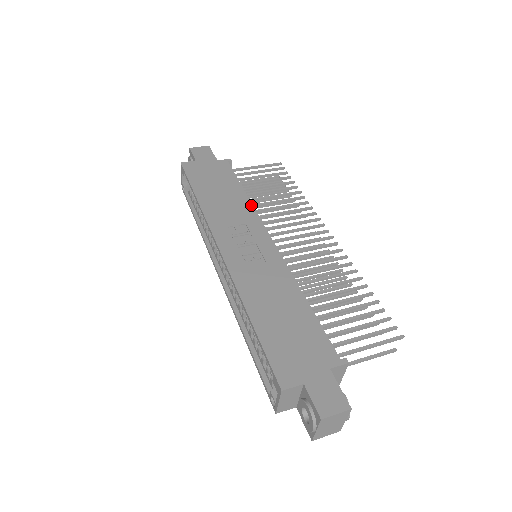
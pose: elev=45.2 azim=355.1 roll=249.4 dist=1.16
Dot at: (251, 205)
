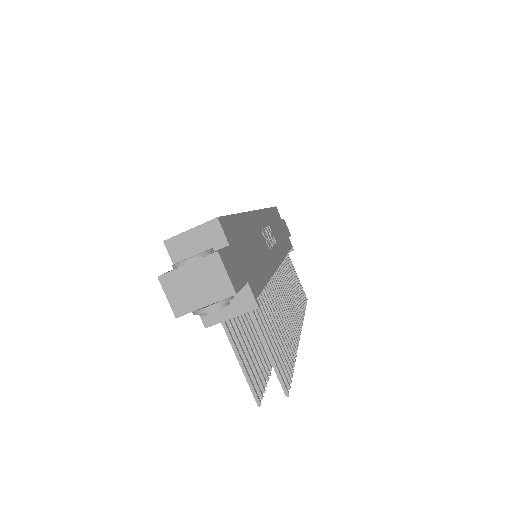
Dot at: (286, 254)
